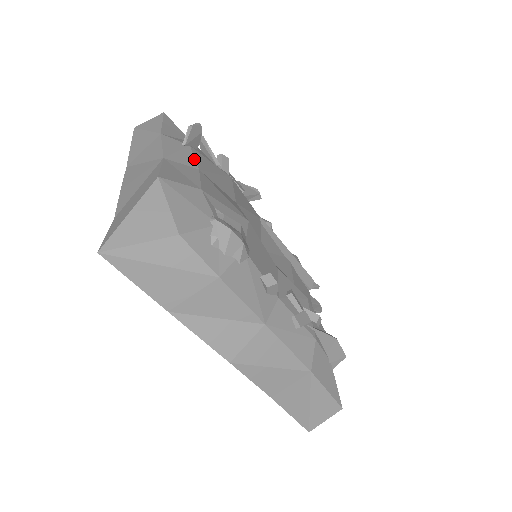
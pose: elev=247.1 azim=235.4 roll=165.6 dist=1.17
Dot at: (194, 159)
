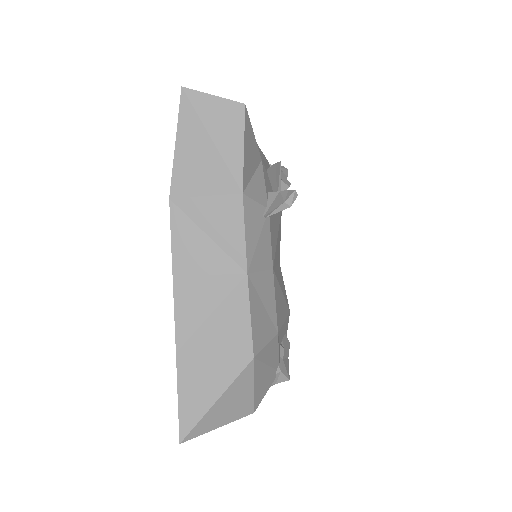
Dot at: (271, 246)
